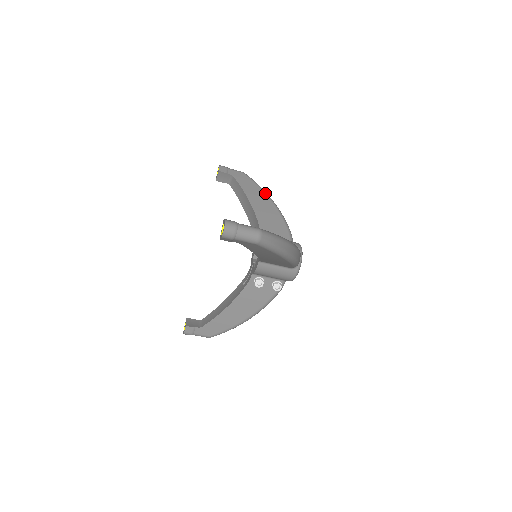
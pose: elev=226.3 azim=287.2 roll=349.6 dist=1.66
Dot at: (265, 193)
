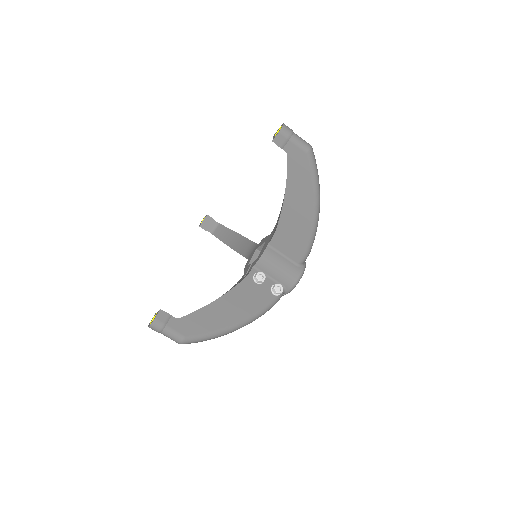
Dot at: occluded
